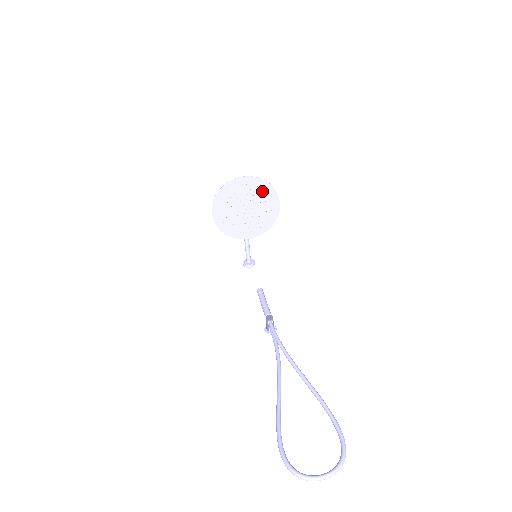
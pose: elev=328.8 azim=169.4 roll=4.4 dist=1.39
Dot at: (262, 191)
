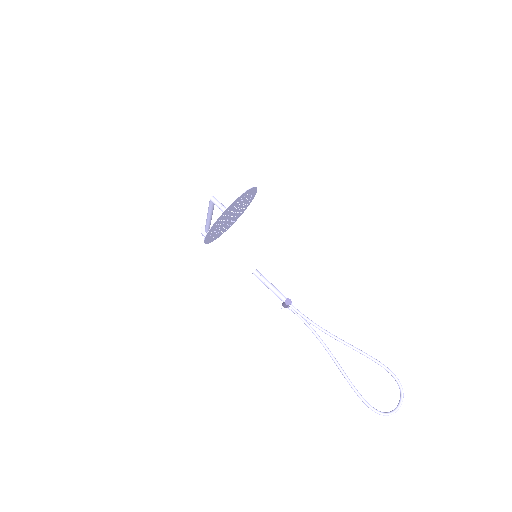
Dot at: (246, 196)
